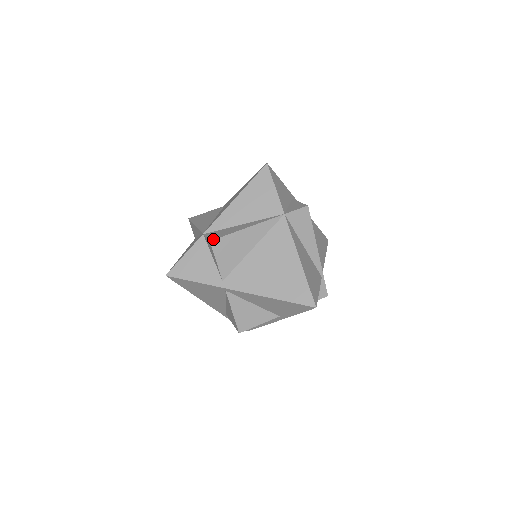
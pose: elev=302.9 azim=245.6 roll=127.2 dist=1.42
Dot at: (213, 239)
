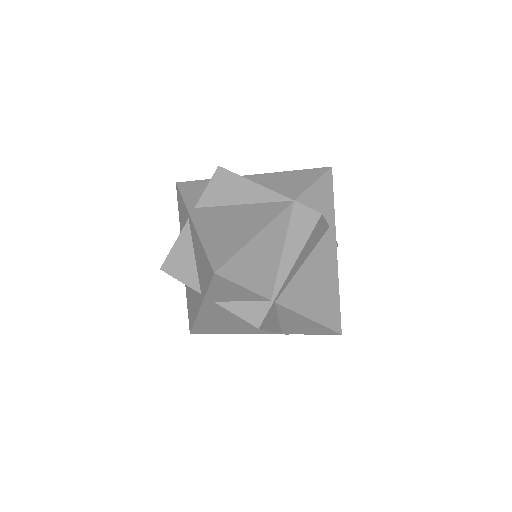
Dot at: occluded
